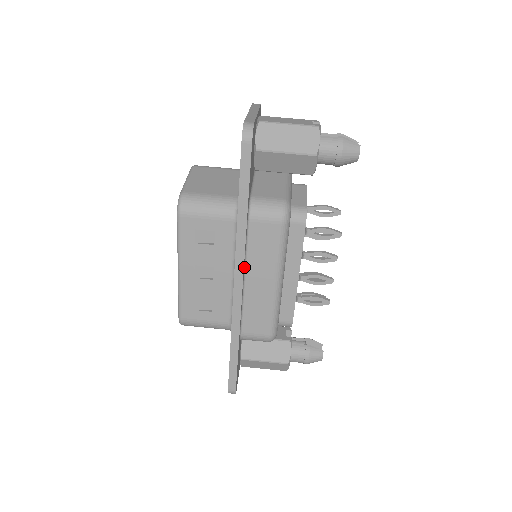
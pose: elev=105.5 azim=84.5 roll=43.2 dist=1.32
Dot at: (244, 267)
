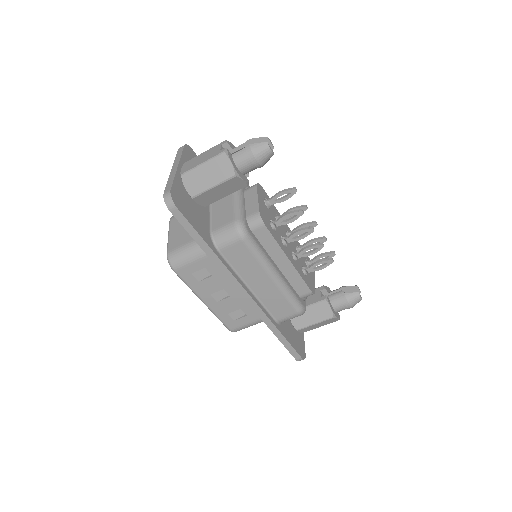
Dot at: (241, 281)
